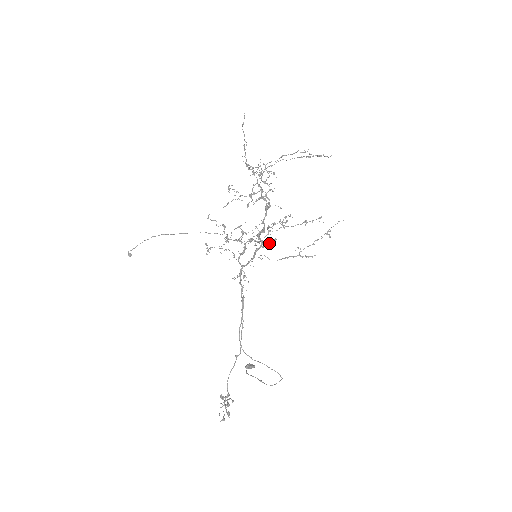
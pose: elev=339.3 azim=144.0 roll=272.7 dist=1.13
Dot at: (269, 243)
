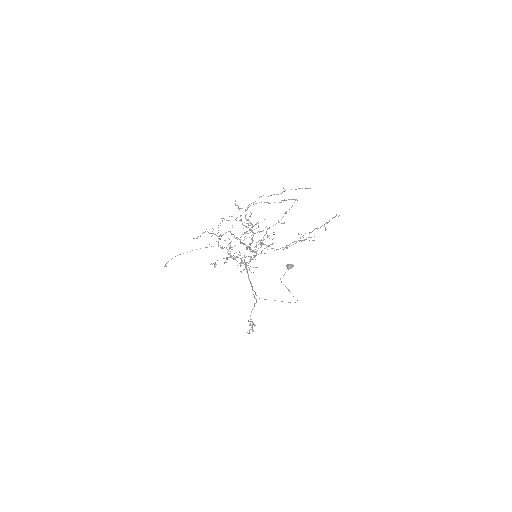
Dot at: (273, 232)
